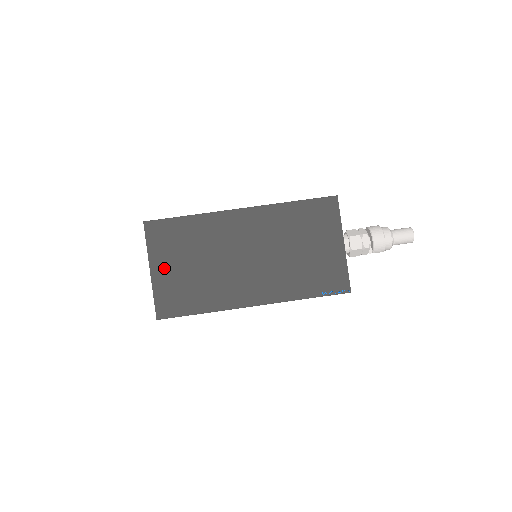
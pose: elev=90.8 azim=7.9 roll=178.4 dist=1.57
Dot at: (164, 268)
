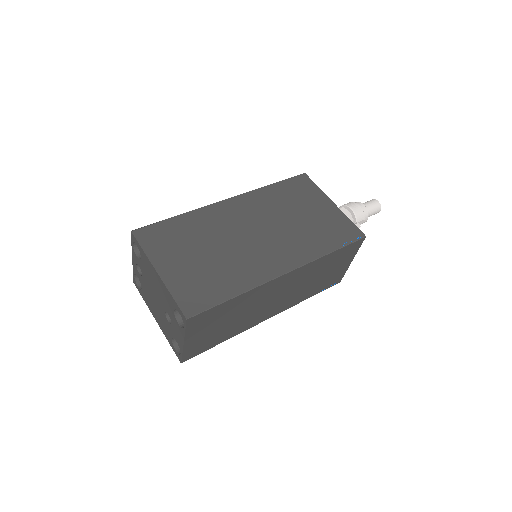
Dot at: (172, 266)
